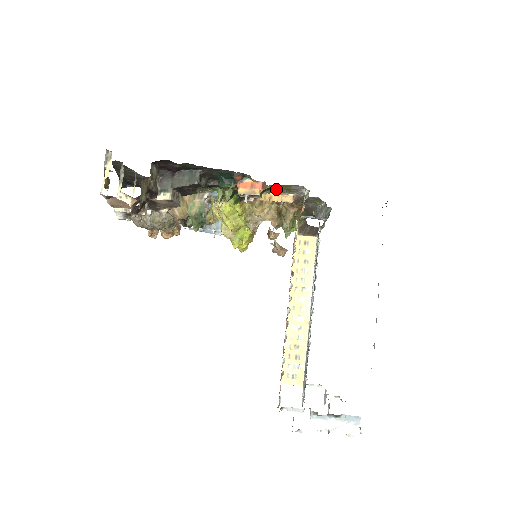
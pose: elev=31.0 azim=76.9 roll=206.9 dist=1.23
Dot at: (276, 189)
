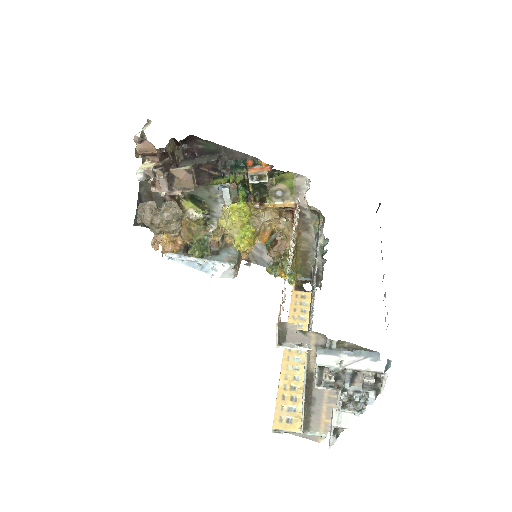
Dot at: (280, 189)
